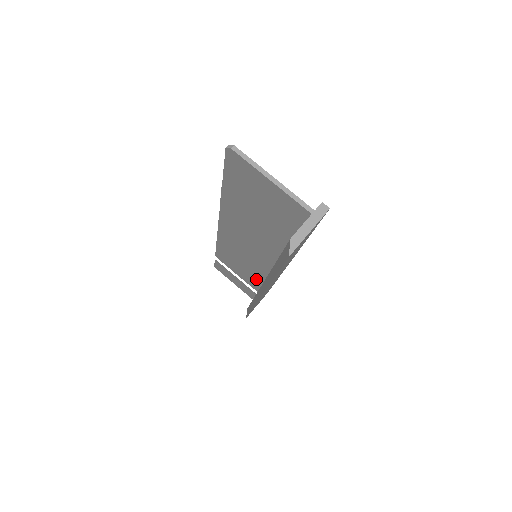
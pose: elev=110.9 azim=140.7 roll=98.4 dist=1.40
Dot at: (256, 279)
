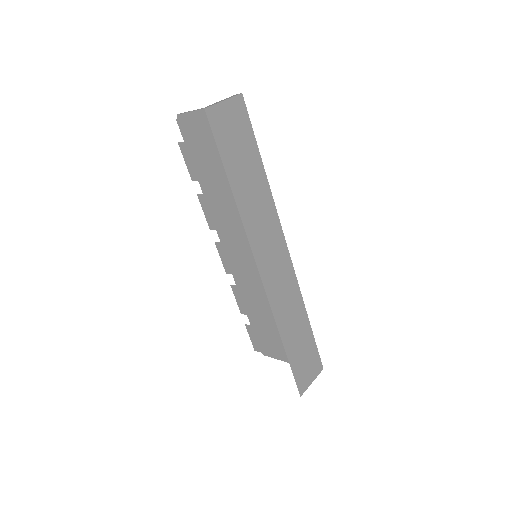
Dot at: occluded
